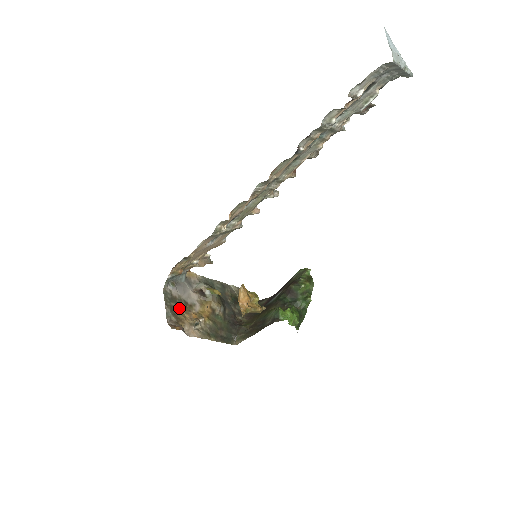
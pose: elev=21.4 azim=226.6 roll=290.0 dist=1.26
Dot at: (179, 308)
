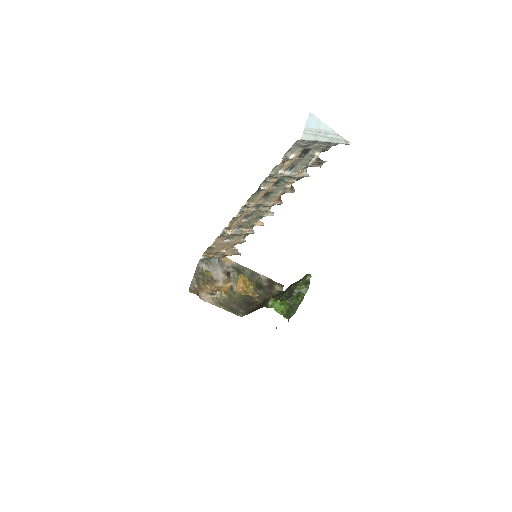
Dot at: (204, 280)
